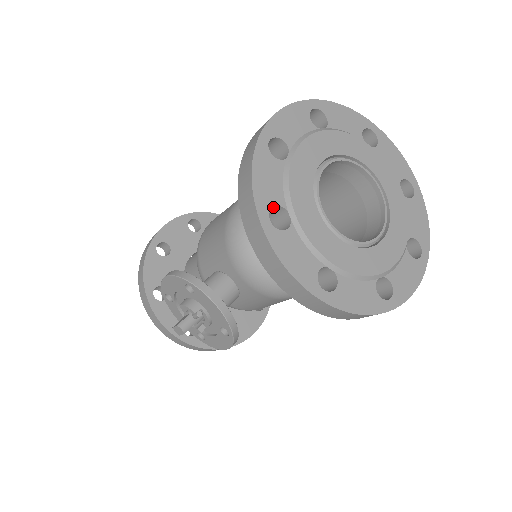
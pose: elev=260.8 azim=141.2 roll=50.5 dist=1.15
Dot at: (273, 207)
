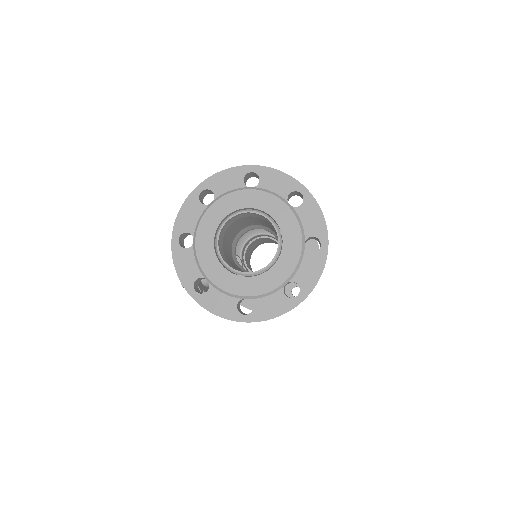
Dot at: (186, 232)
